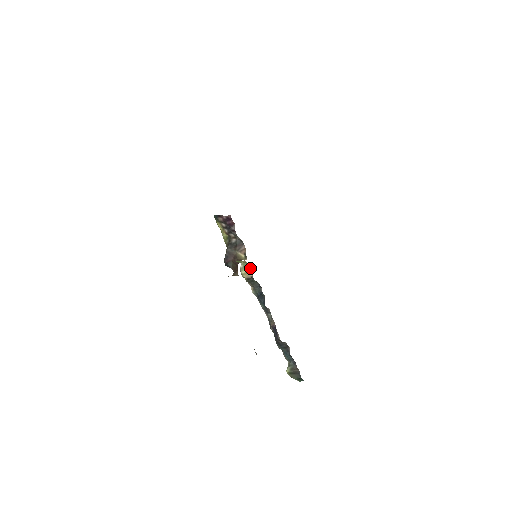
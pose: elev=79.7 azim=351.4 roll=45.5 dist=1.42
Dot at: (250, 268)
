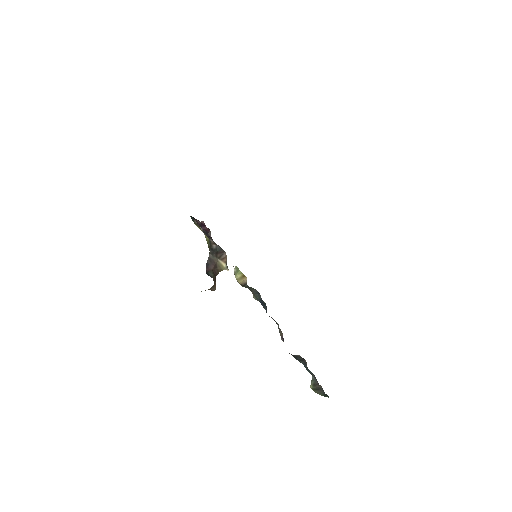
Dot at: occluded
